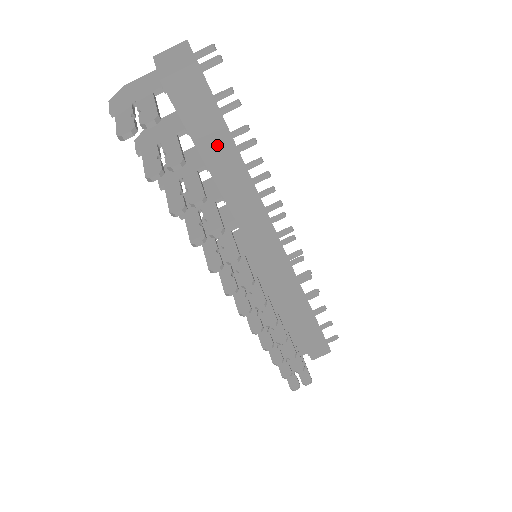
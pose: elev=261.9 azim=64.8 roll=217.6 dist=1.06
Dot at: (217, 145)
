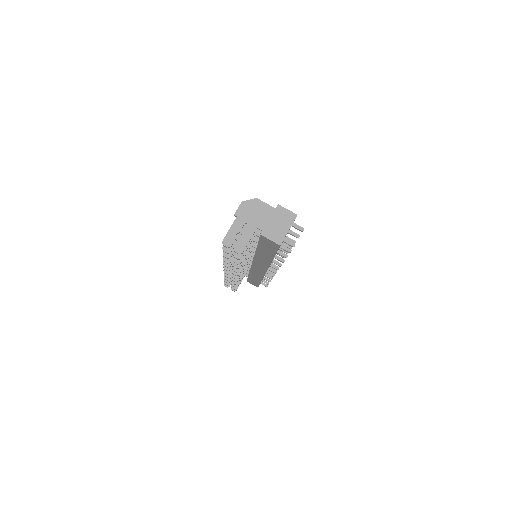
Dot at: (267, 251)
